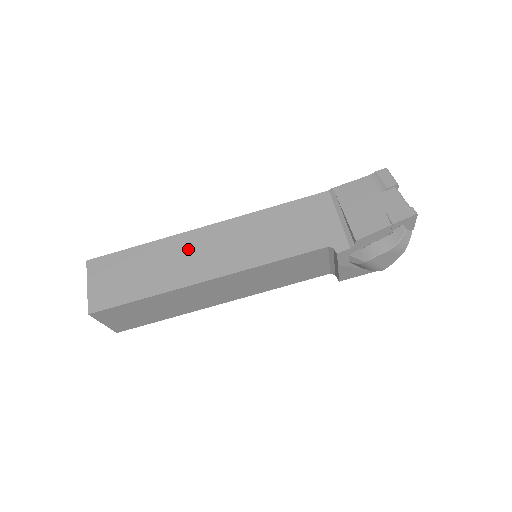
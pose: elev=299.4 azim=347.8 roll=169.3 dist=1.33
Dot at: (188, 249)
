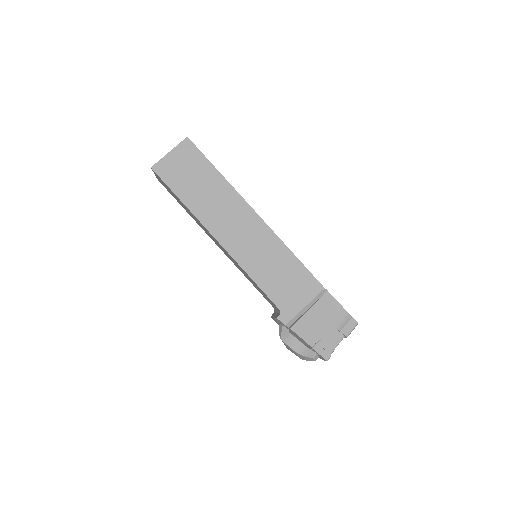
Dot at: (232, 210)
